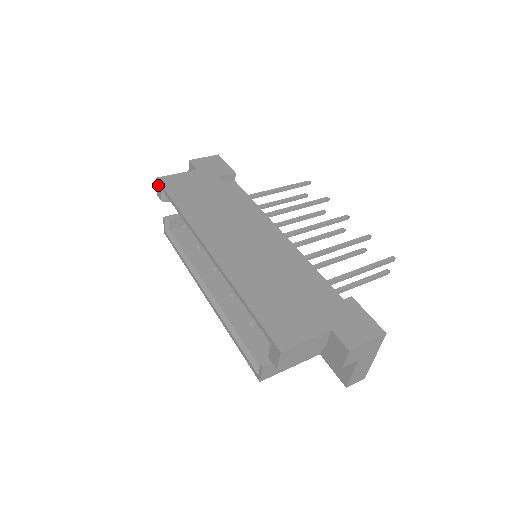
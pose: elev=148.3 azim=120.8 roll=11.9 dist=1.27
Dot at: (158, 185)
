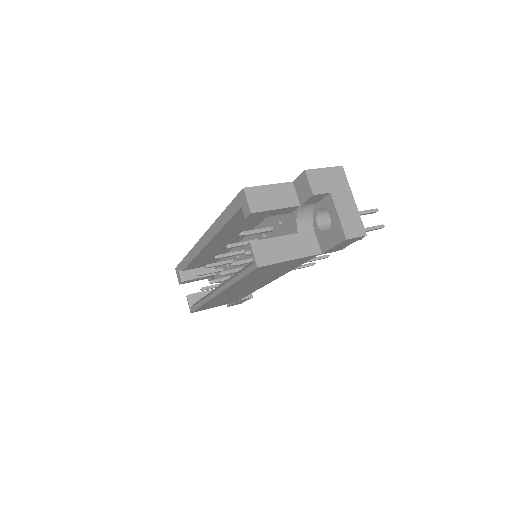
Dot at: (177, 272)
